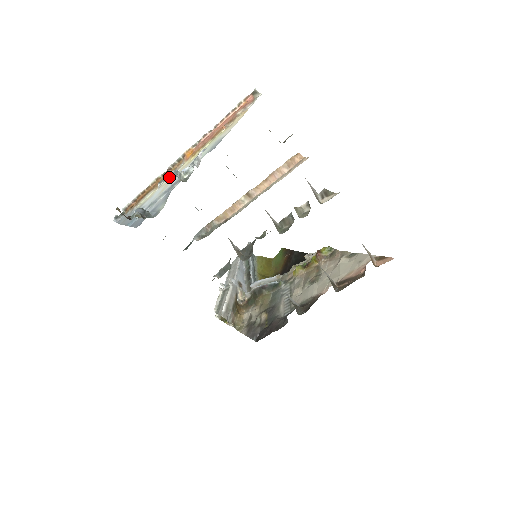
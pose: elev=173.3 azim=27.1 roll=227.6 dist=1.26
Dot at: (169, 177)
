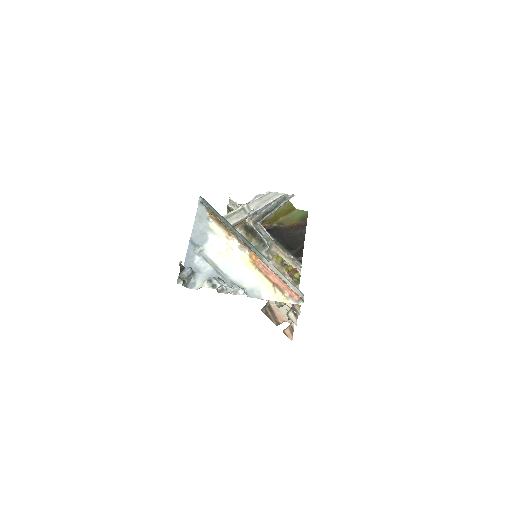
Dot at: (236, 244)
